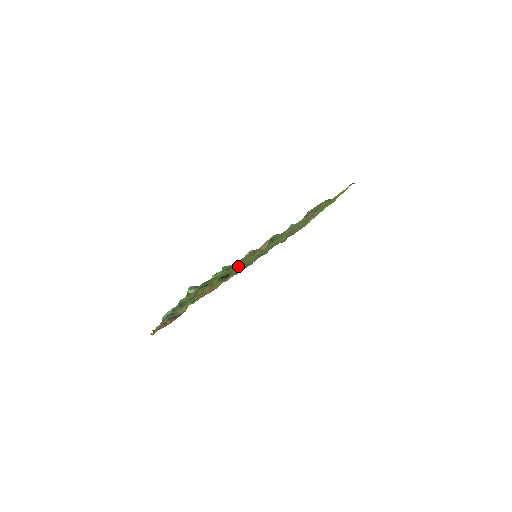
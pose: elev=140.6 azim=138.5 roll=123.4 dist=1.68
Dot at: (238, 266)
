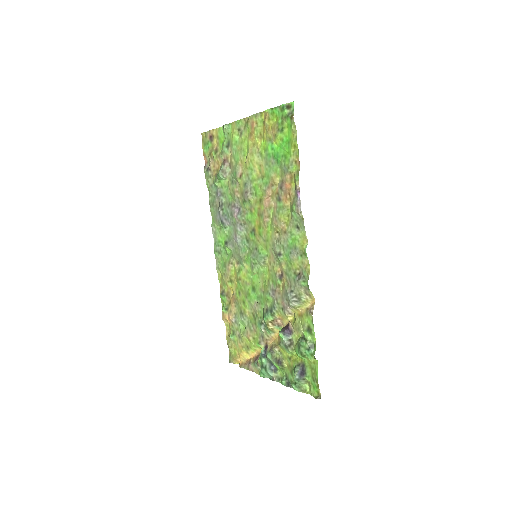
Dot at: (295, 319)
